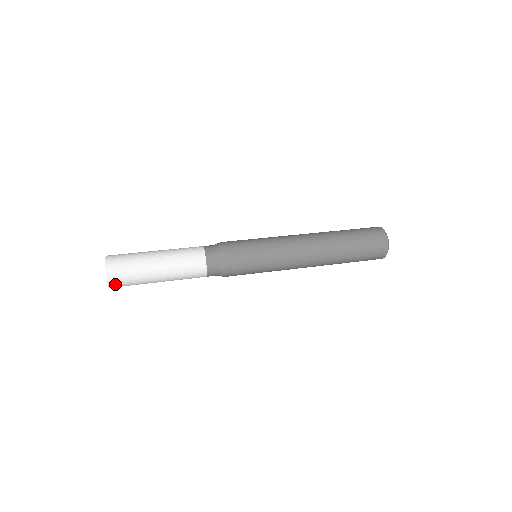
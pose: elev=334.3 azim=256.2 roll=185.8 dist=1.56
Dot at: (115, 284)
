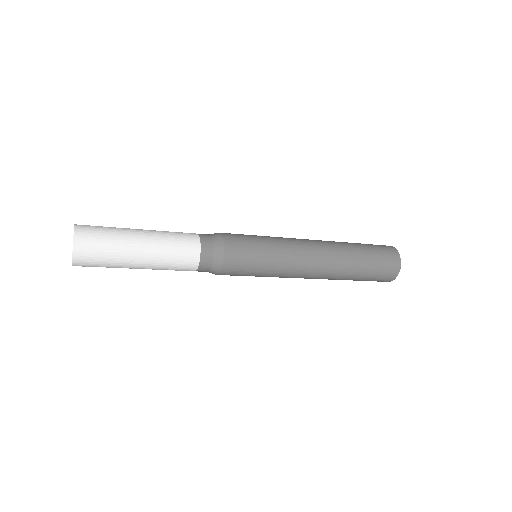
Dot at: (83, 234)
